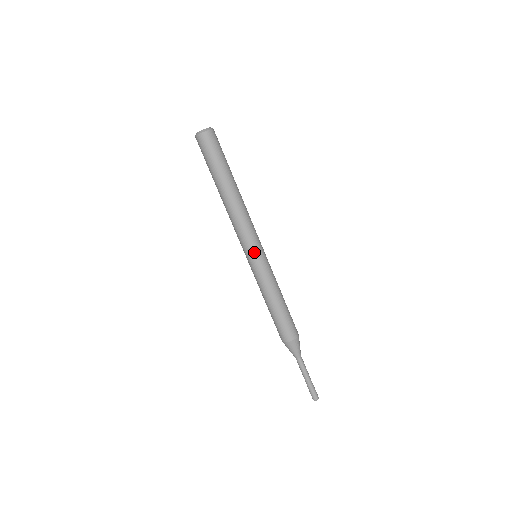
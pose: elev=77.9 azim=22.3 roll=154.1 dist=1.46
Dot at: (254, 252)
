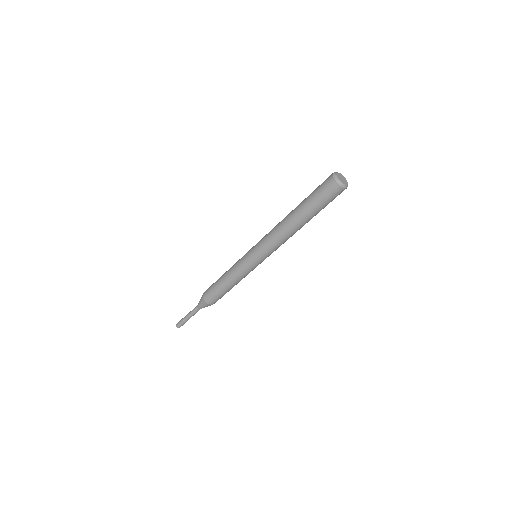
Dot at: occluded
